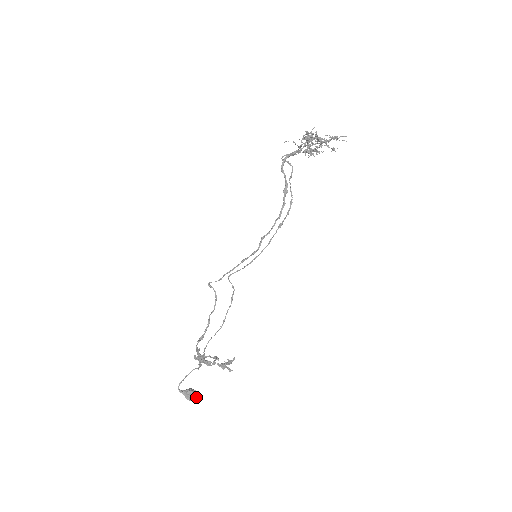
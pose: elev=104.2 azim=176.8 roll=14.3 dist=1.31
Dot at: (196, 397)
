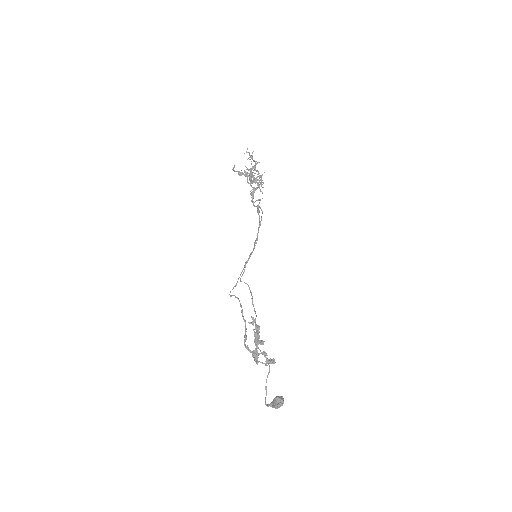
Dot at: (278, 398)
